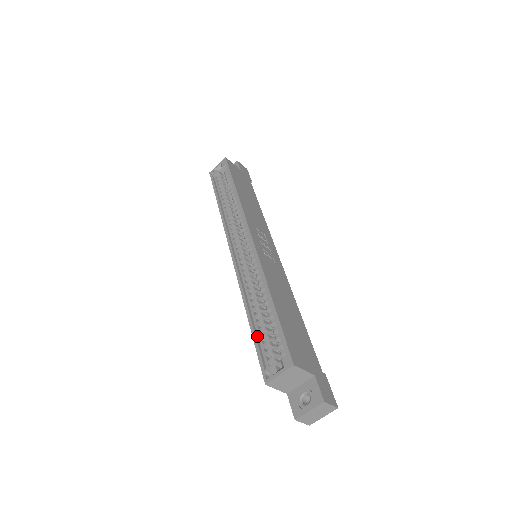
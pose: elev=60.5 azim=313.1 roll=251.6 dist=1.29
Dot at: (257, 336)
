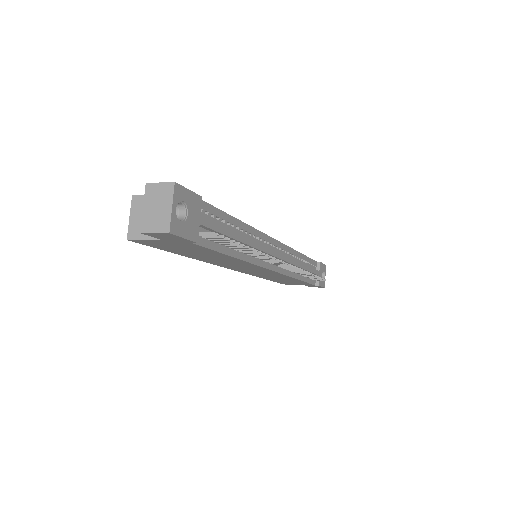
Dot at: occluded
